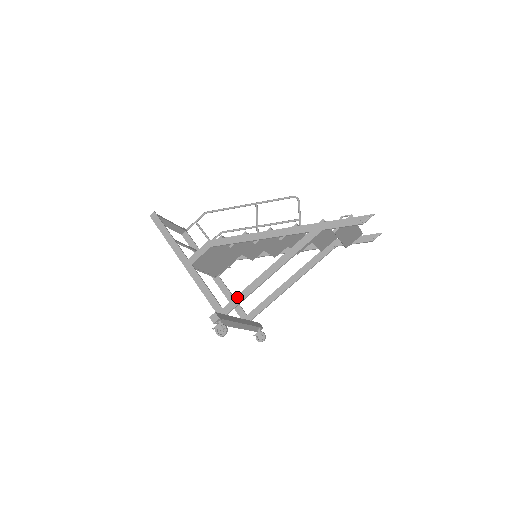
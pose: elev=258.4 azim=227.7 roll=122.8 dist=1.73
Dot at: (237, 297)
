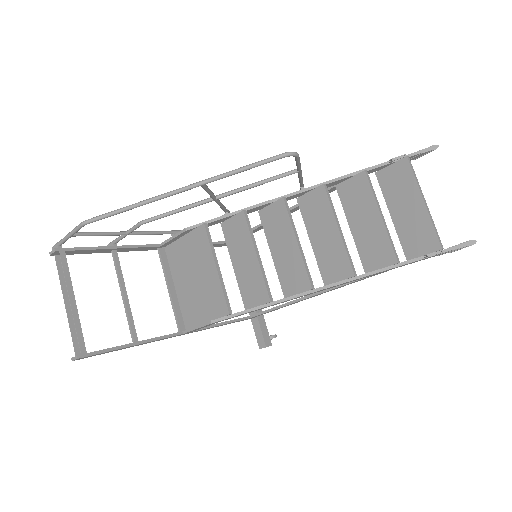
Dot at: occluded
